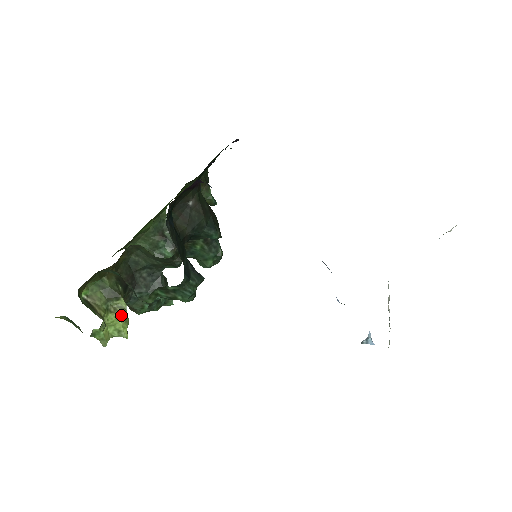
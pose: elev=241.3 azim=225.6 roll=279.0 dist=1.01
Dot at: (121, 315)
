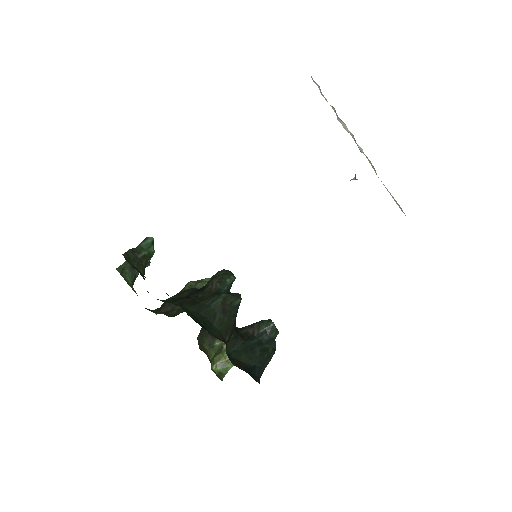
Dot at: occluded
